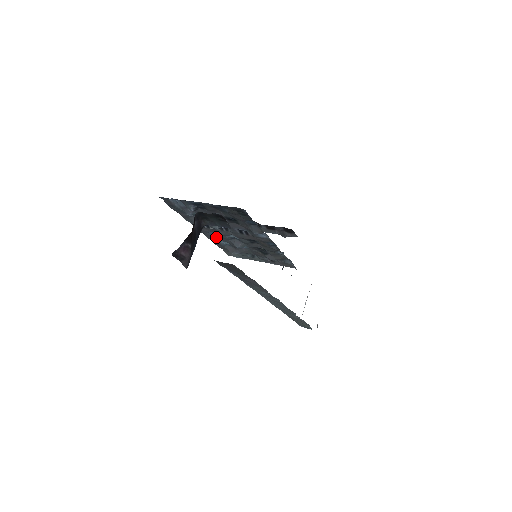
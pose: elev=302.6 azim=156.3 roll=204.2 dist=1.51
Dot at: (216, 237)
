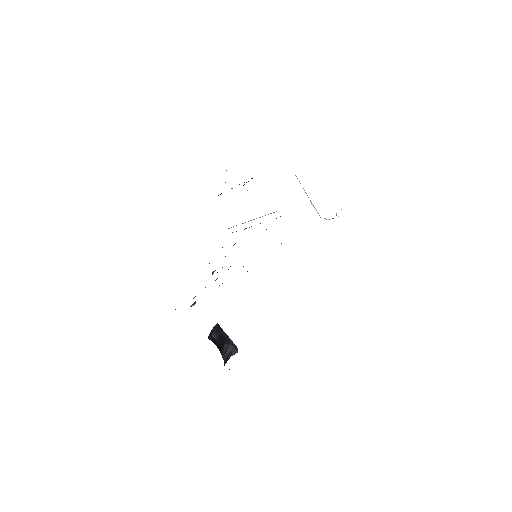
Dot at: occluded
